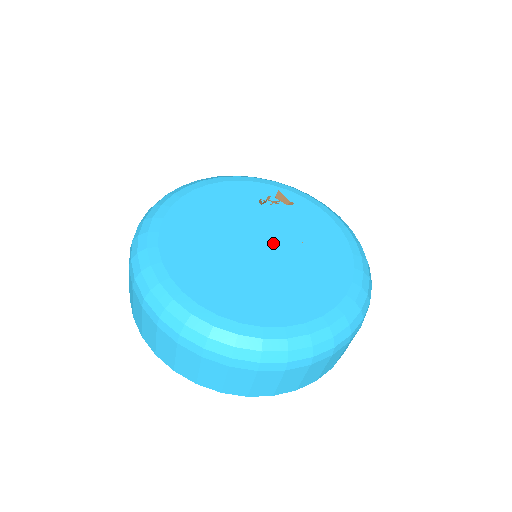
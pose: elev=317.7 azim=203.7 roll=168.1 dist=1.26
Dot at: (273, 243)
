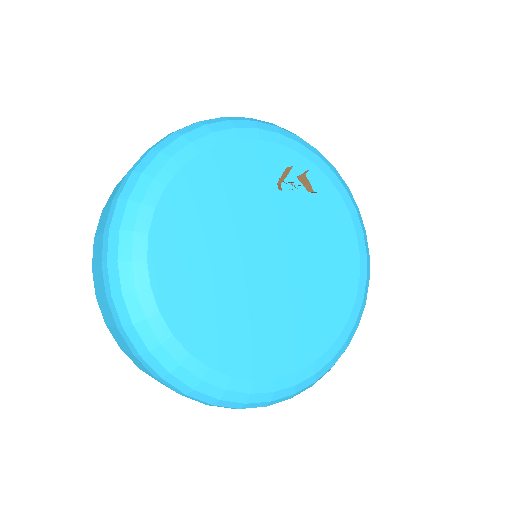
Dot at: (282, 257)
